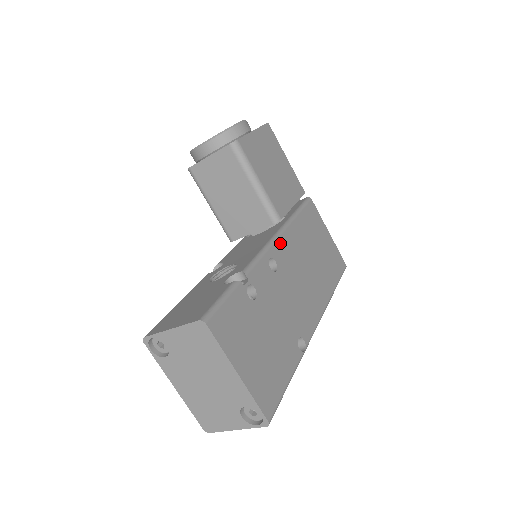
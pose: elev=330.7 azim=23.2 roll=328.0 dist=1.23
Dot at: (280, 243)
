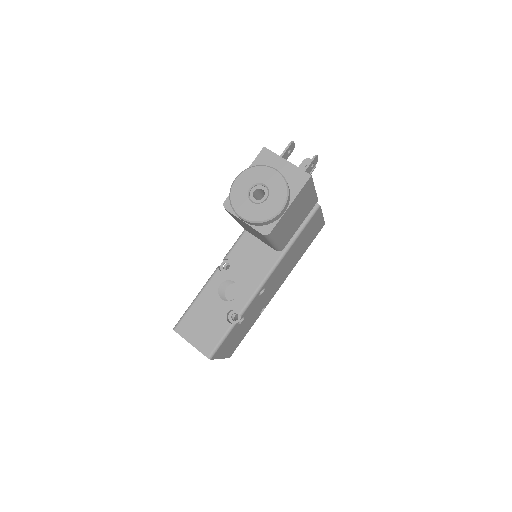
Dot at: (273, 273)
